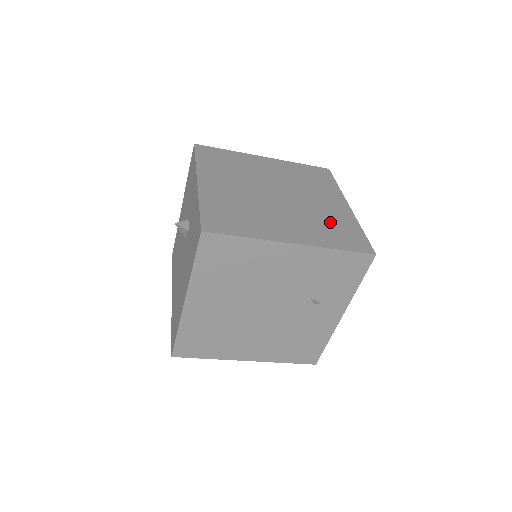
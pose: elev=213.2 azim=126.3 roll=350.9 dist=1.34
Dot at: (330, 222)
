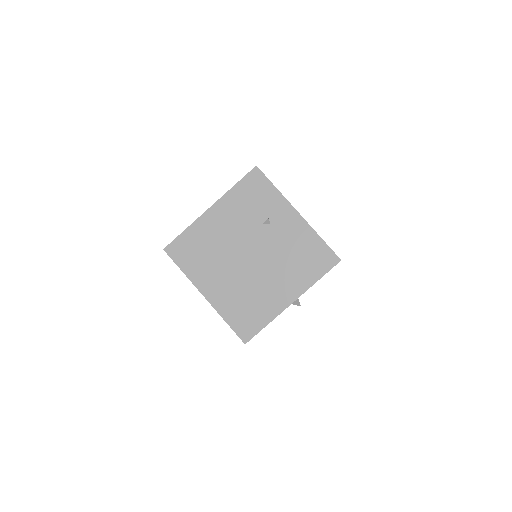
Dot at: occluded
